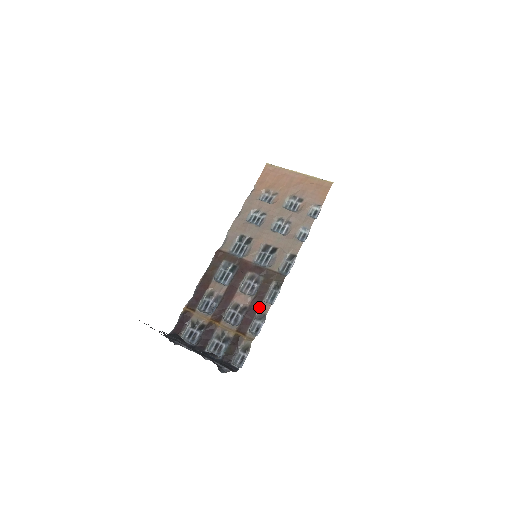
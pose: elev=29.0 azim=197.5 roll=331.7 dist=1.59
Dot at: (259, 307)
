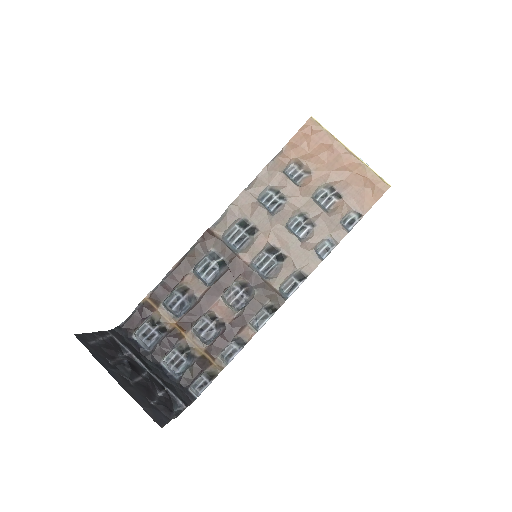
Dot at: (241, 330)
